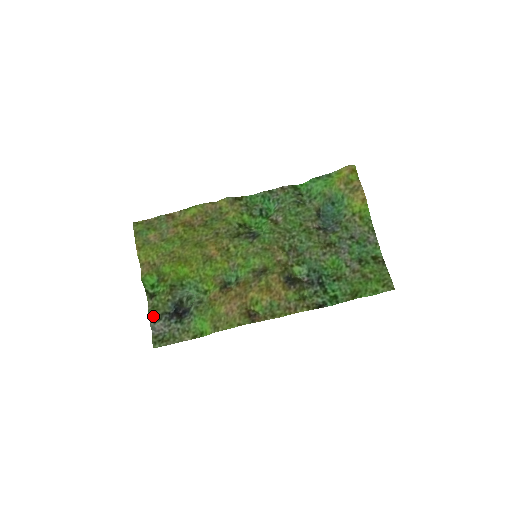
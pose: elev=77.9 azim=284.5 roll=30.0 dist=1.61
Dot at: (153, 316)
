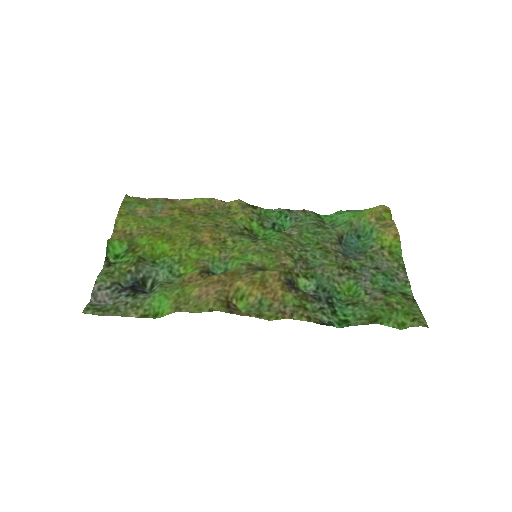
Dot at: (101, 281)
